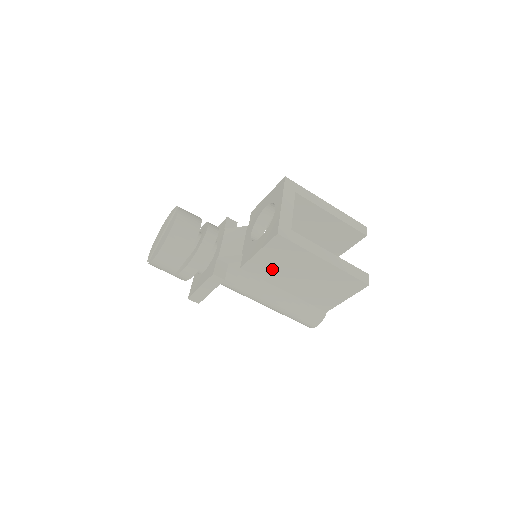
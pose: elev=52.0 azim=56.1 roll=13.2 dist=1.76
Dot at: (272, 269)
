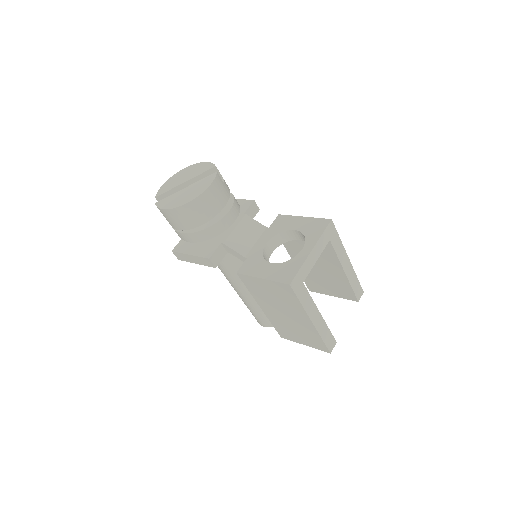
Dot at: (263, 293)
